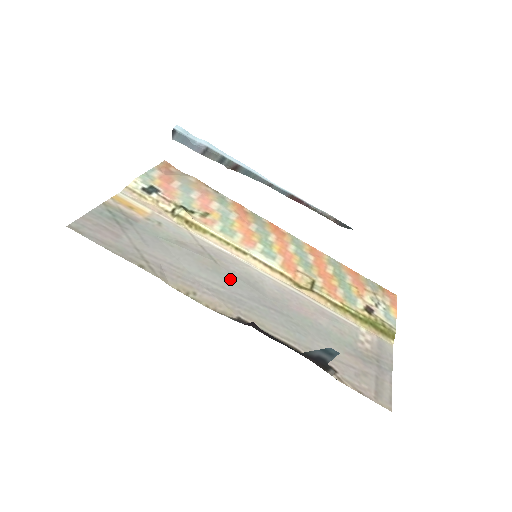
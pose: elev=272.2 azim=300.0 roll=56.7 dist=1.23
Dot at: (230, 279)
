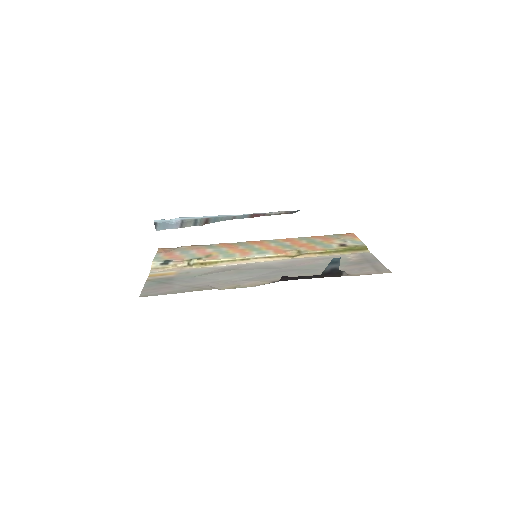
Dot at: (252, 272)
